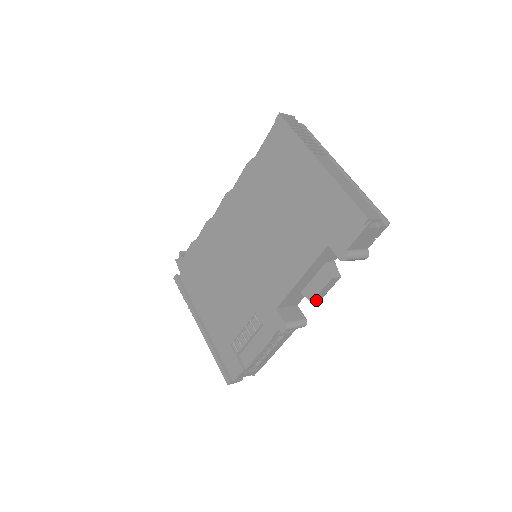
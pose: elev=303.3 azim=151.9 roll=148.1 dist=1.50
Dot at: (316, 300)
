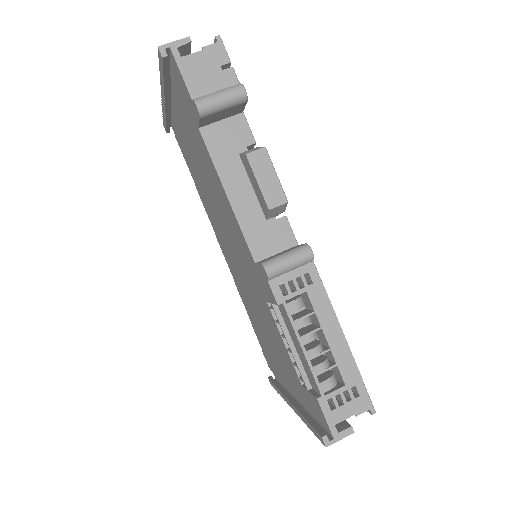
Dot at: (276, 204)
